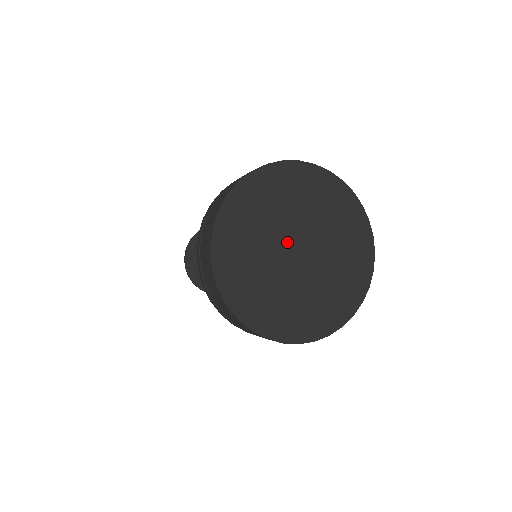
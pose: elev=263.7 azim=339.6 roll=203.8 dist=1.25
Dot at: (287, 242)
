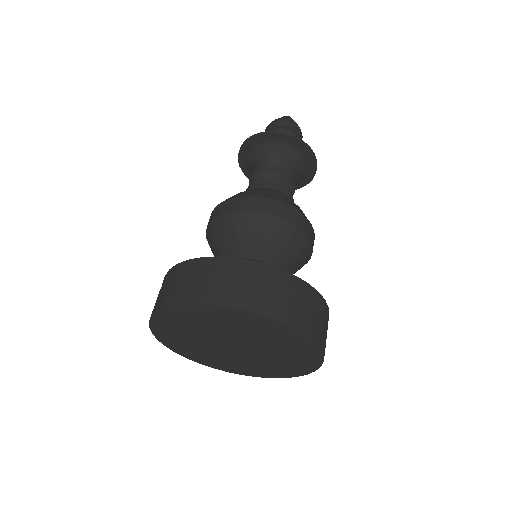
Dot at: (228, 340)
